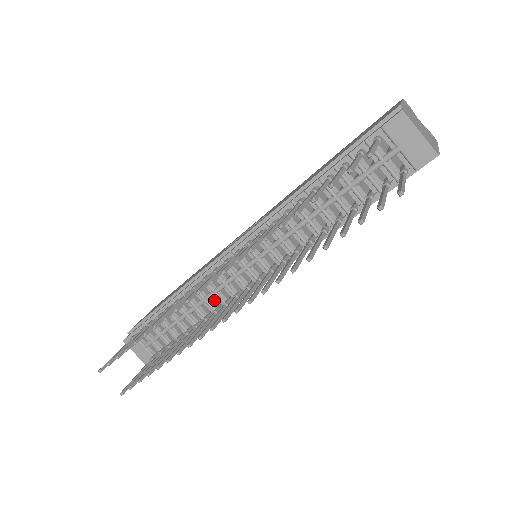
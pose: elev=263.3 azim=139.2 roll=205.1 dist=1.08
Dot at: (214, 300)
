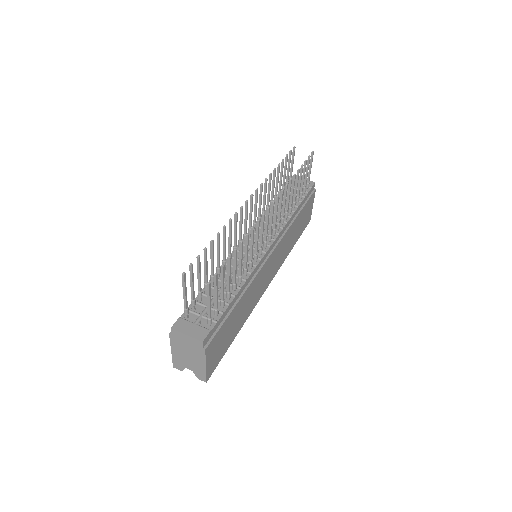
Dot at: occluded
